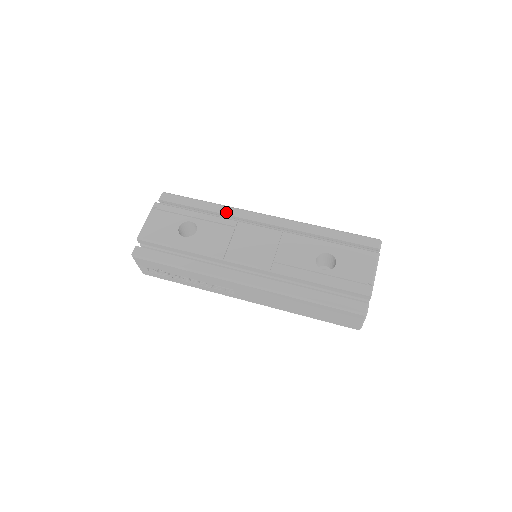
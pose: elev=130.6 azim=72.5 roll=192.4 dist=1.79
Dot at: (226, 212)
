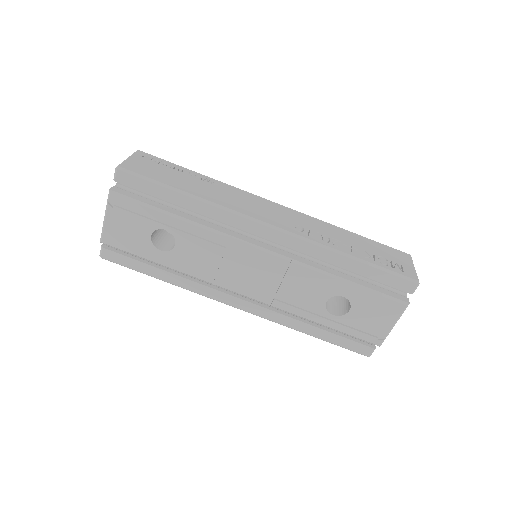
Dot at: (213, 216)
